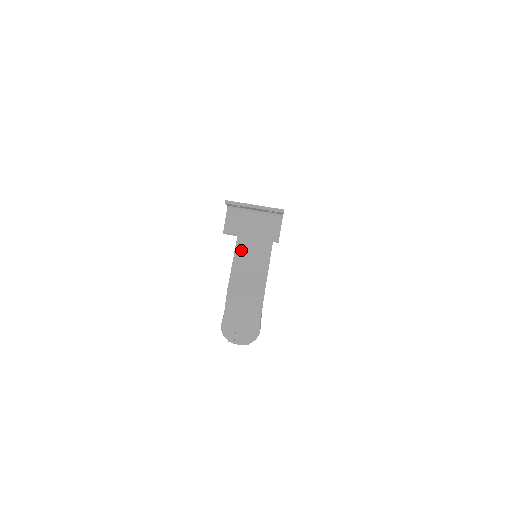
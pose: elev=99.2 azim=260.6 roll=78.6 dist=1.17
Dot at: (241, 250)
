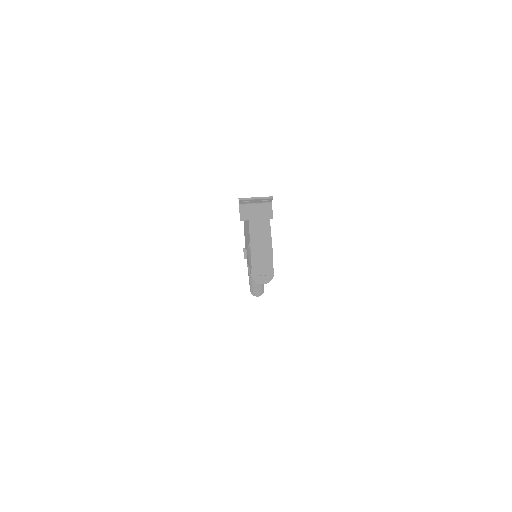
Dot at: (253, 227)
